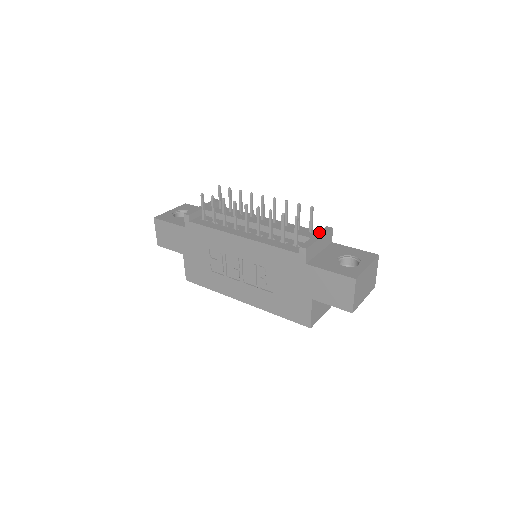
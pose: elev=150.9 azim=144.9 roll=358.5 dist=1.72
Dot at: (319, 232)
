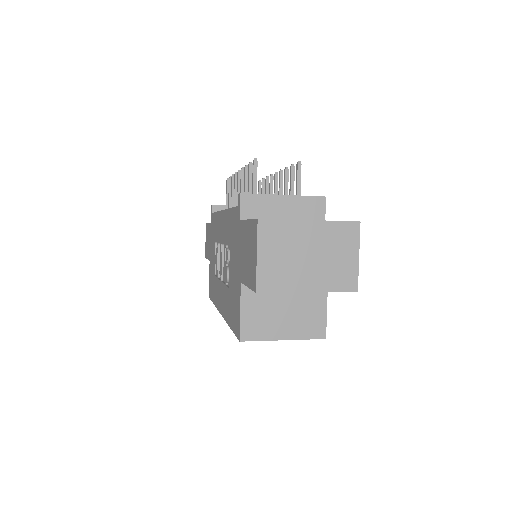
Dot at: occluded
